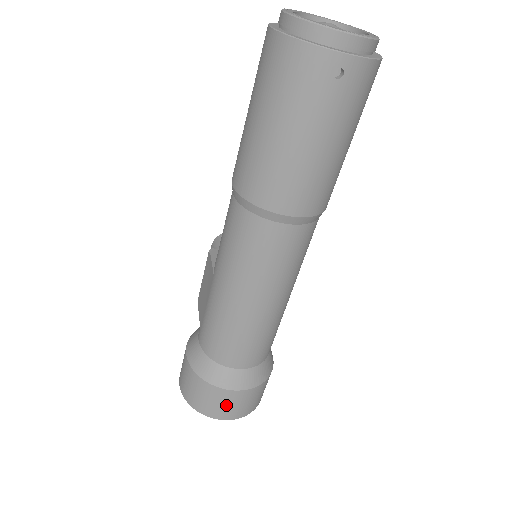
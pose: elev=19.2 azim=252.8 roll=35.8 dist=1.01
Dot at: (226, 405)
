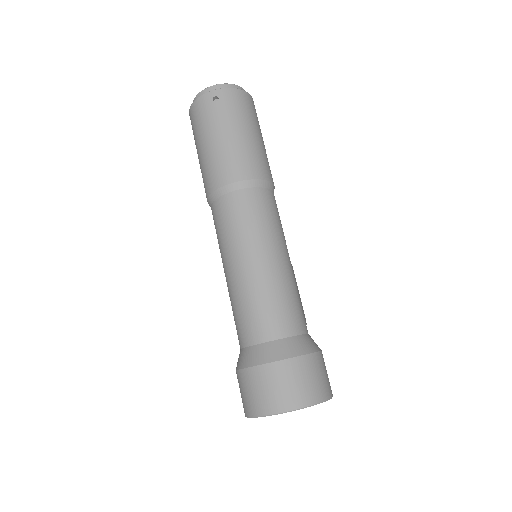
Dot at: (274, 387)
